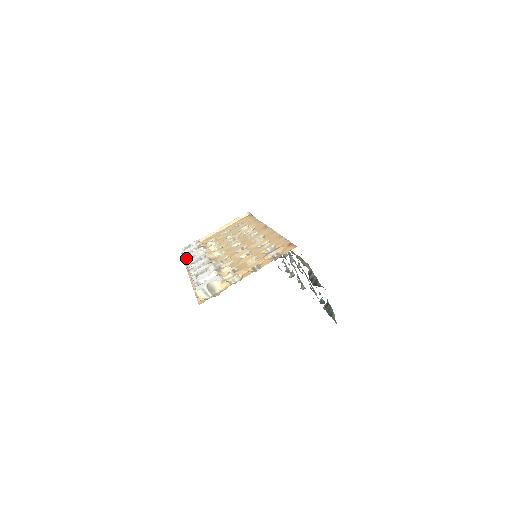
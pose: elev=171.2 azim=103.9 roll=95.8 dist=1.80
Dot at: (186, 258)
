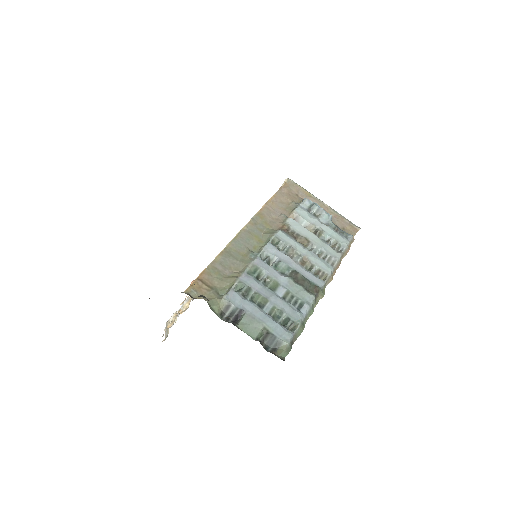
Dot at: occluded
